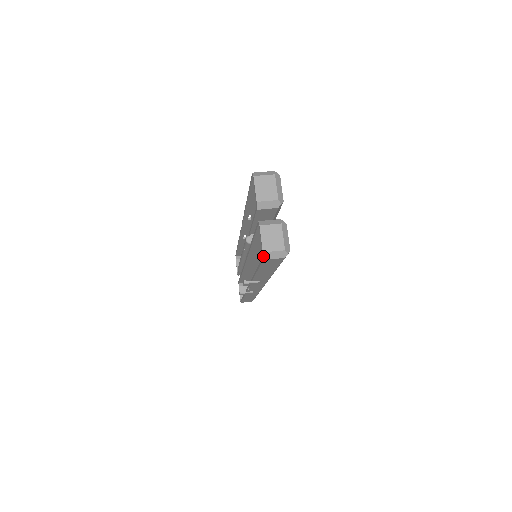
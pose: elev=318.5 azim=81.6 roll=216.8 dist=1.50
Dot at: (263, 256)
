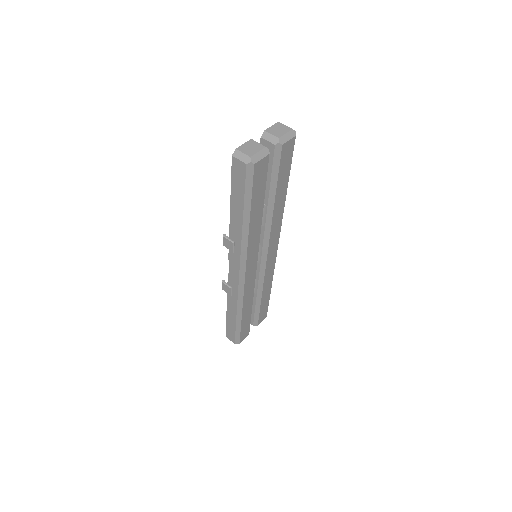
Dot at: (234, 152)
